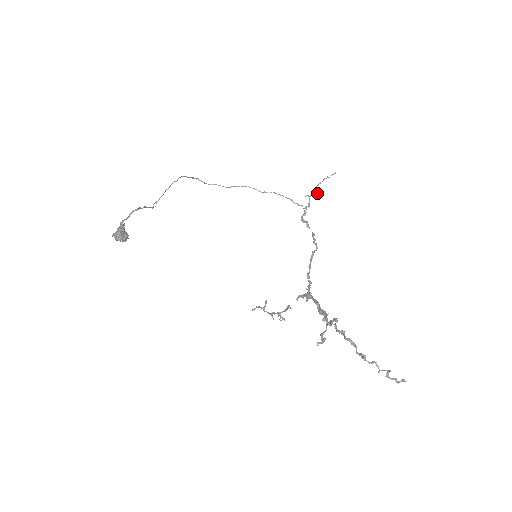
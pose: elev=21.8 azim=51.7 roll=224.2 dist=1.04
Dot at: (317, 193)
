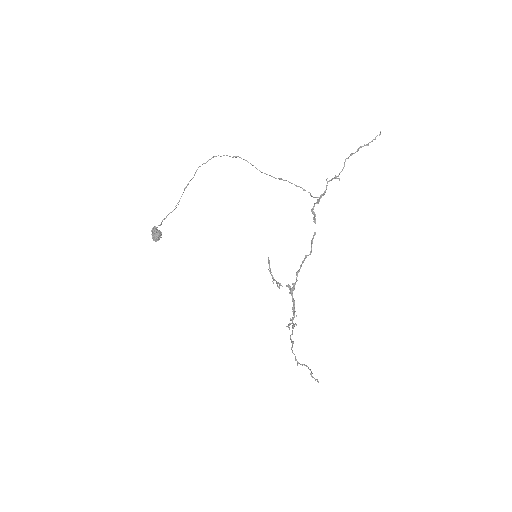
Dot at: (338, 178)
